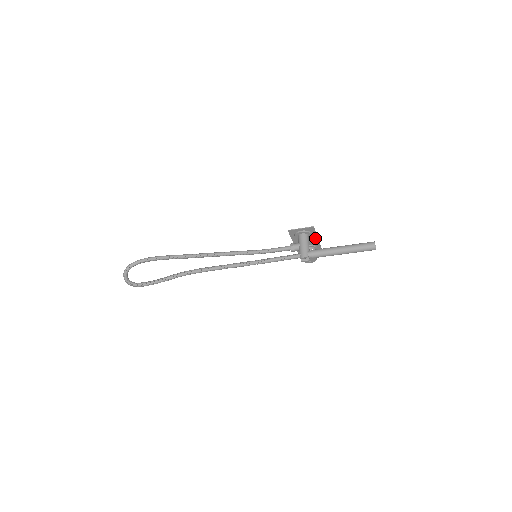
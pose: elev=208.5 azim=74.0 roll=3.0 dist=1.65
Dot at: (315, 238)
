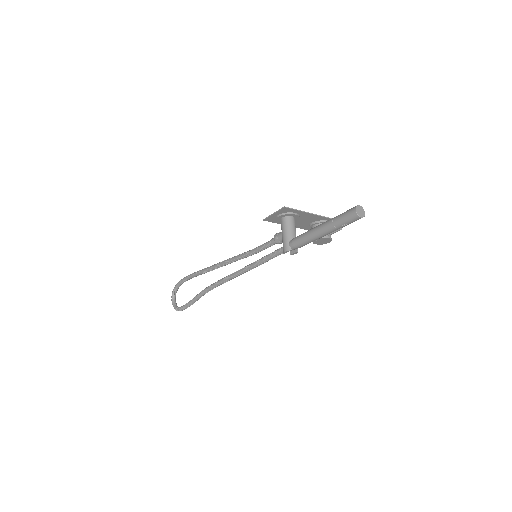
Dot at: (308, 215)
